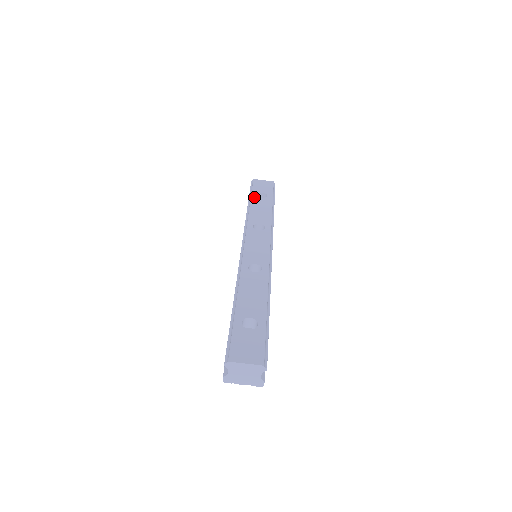
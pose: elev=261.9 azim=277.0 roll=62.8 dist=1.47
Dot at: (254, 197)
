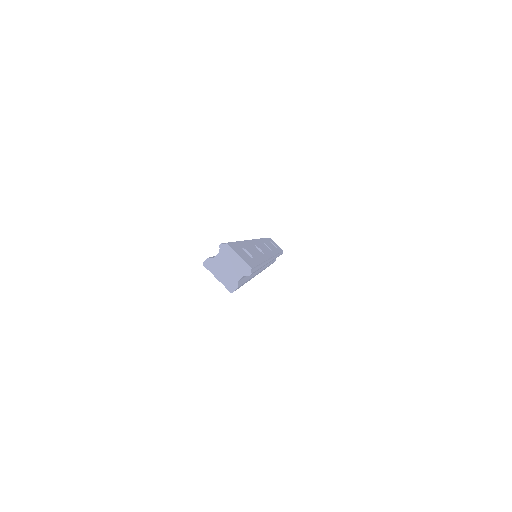
Dot at: (268, 240)
